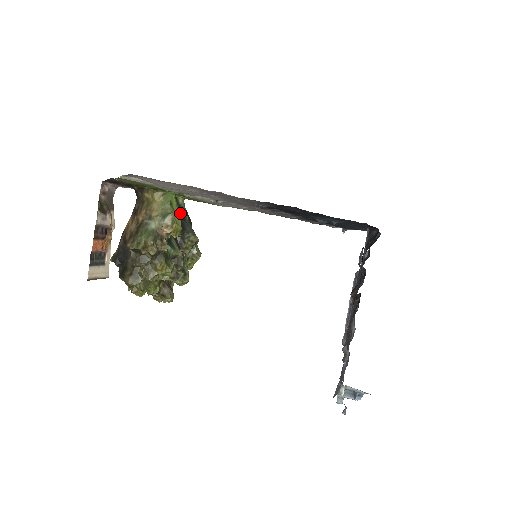
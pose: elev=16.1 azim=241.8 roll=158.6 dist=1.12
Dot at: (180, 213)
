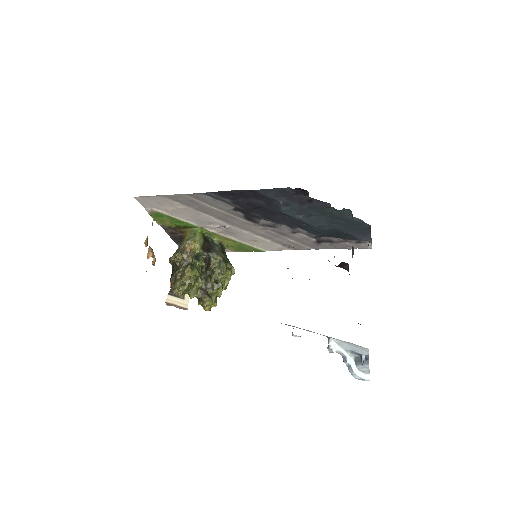
Dot at: (209, 244)
